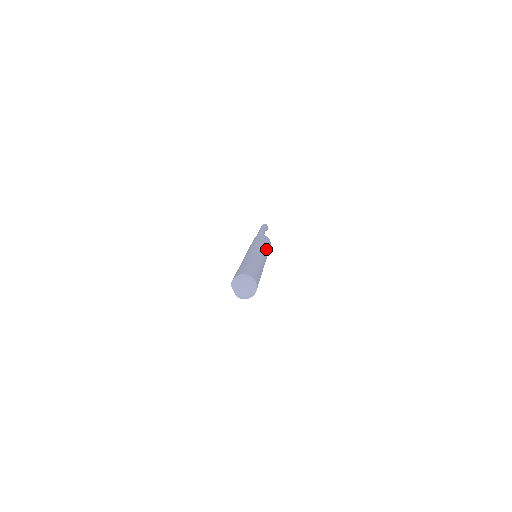
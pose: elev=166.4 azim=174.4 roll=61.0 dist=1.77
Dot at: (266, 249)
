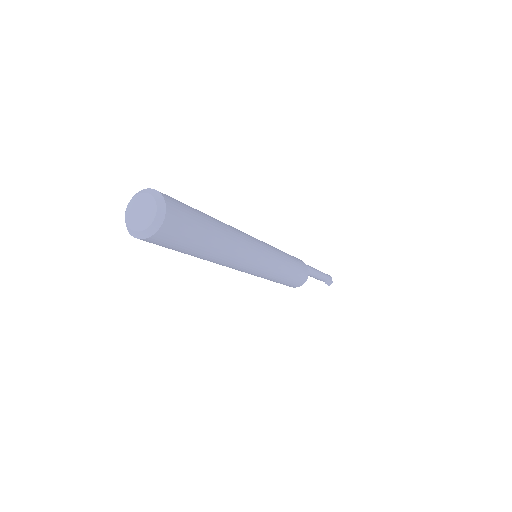
Dot at: (281, 258)
